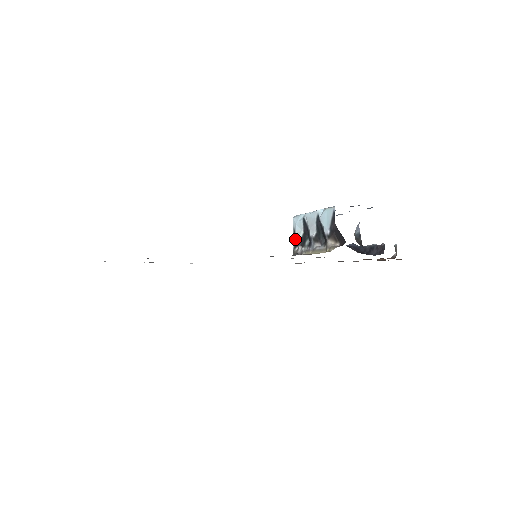
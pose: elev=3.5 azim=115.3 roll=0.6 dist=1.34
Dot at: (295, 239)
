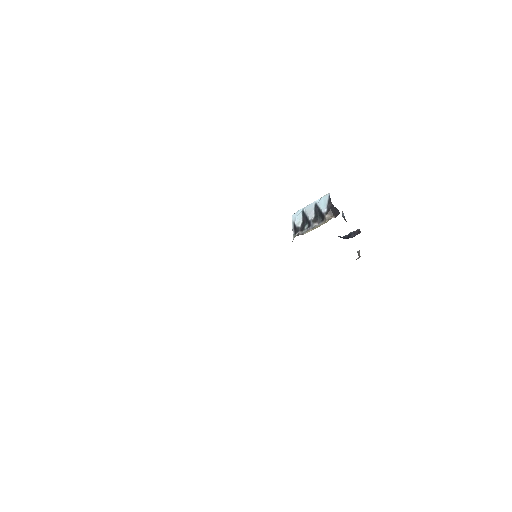
Dot at: (295, 228)
